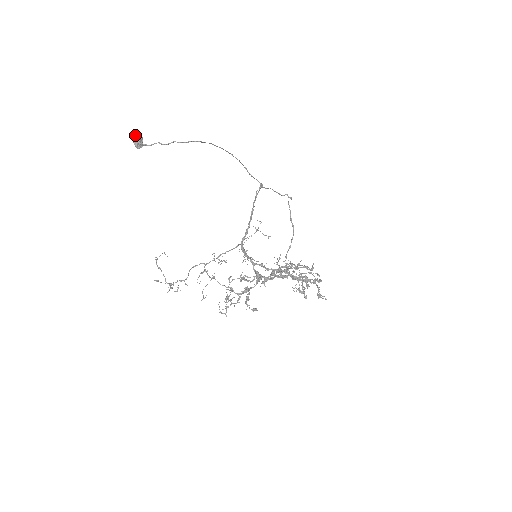
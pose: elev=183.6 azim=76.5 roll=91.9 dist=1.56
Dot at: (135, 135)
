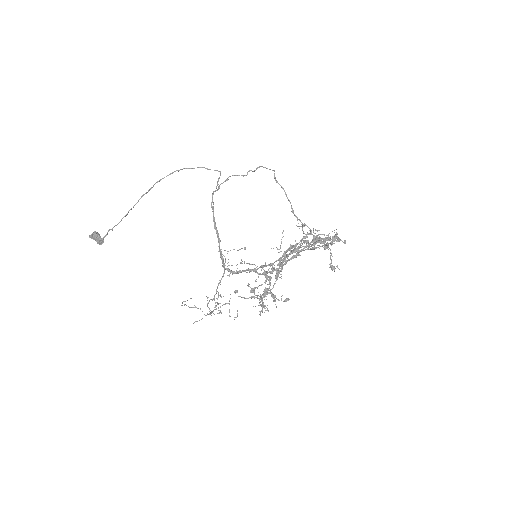
Dot at: (91, 237)
